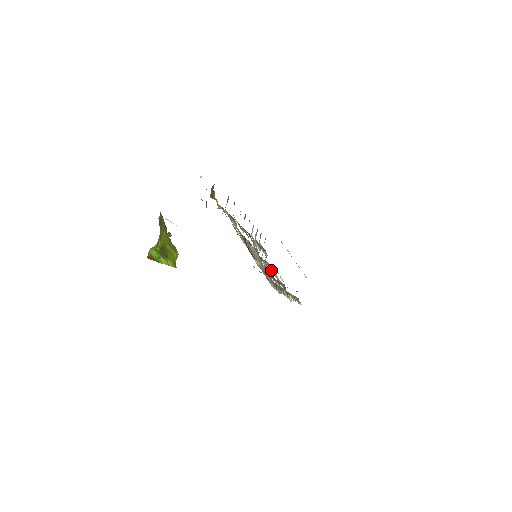
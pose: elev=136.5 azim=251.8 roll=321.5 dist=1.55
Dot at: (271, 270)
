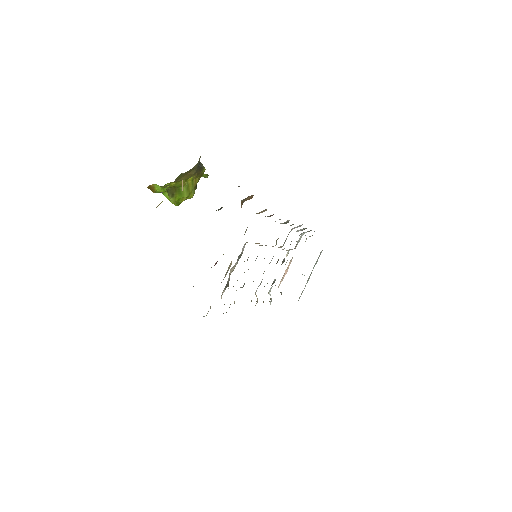
Dot at: (283, 261)
